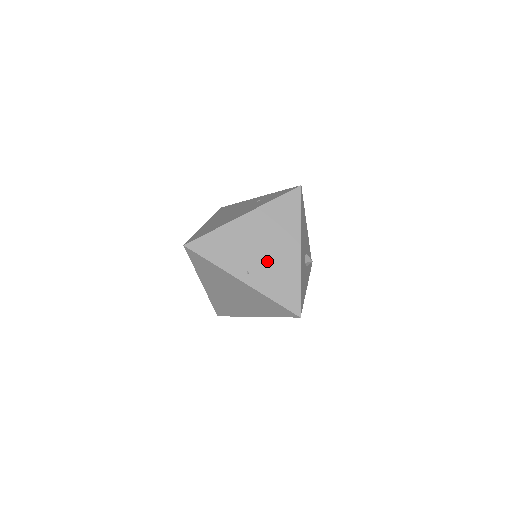
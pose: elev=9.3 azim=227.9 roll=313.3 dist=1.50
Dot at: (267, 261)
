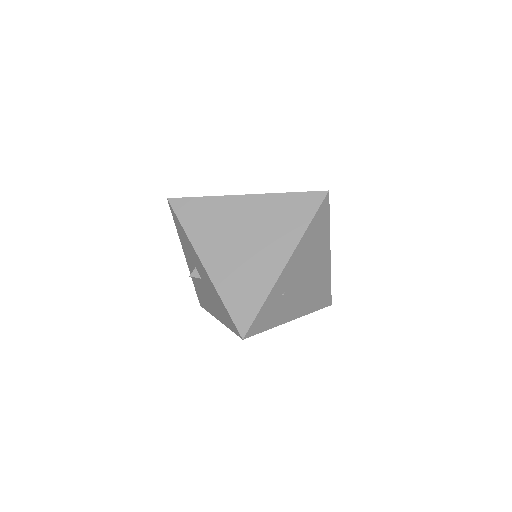
Dot at: occluded
